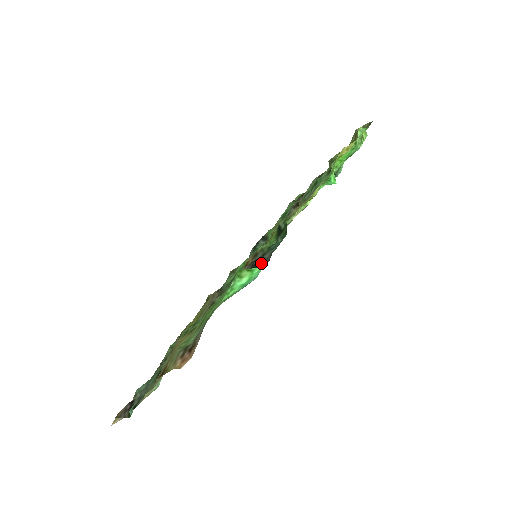
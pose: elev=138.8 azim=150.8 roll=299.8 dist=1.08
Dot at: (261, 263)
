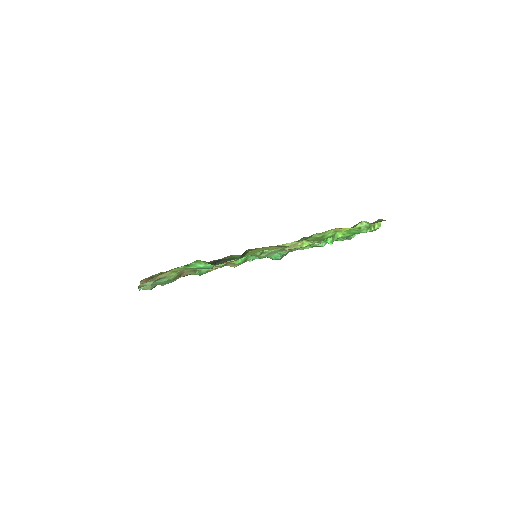
Dot at: (218, 263)
